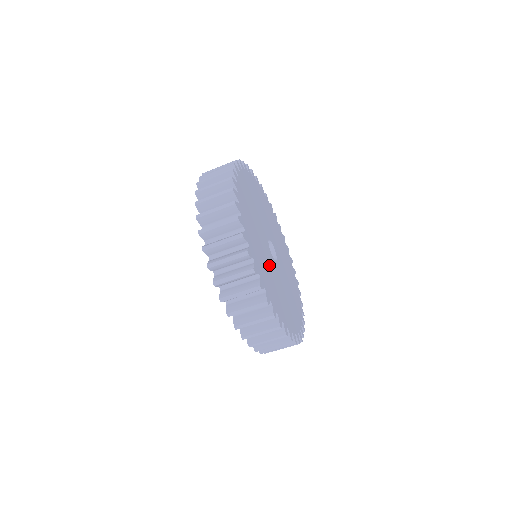
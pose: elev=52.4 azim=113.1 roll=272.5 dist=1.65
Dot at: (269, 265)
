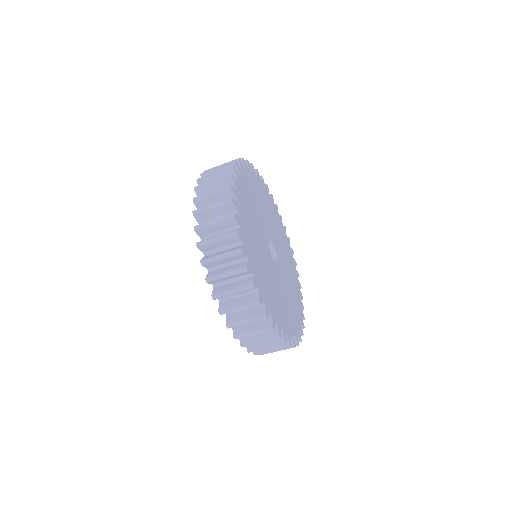
Dot at: (282, 288)
